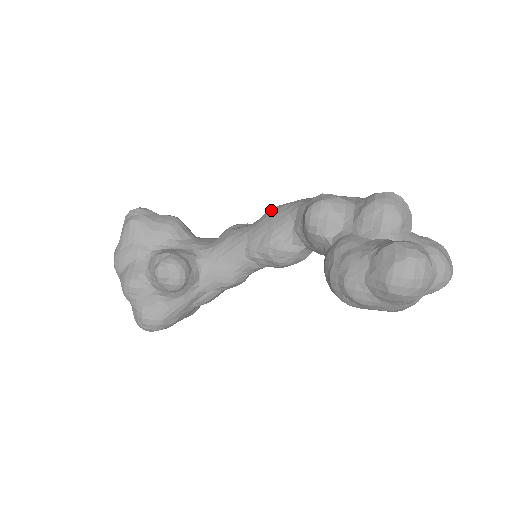
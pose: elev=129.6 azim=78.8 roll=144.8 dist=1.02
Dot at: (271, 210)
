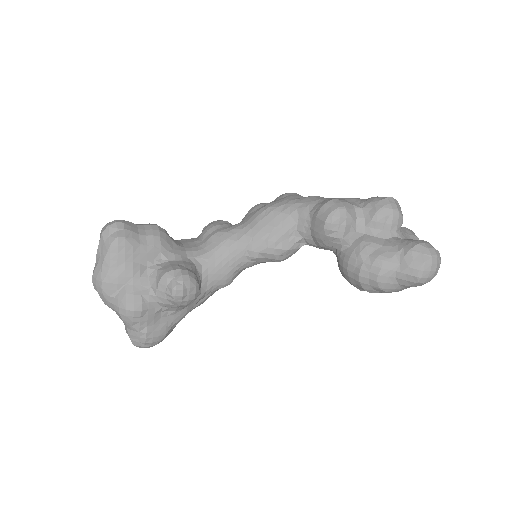
Dot at: (264, 211)
